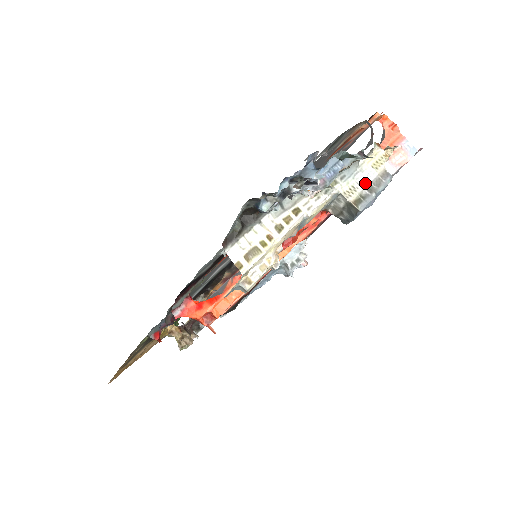
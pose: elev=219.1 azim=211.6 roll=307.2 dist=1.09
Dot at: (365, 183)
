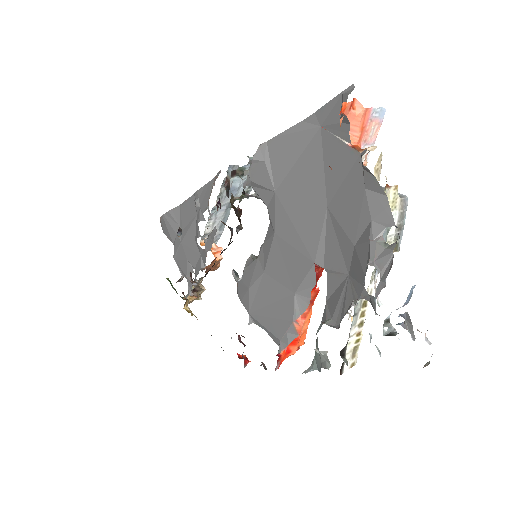
Dot at: (394, 229)
